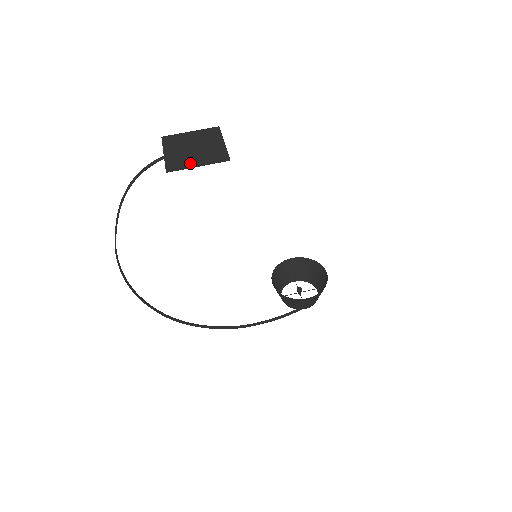
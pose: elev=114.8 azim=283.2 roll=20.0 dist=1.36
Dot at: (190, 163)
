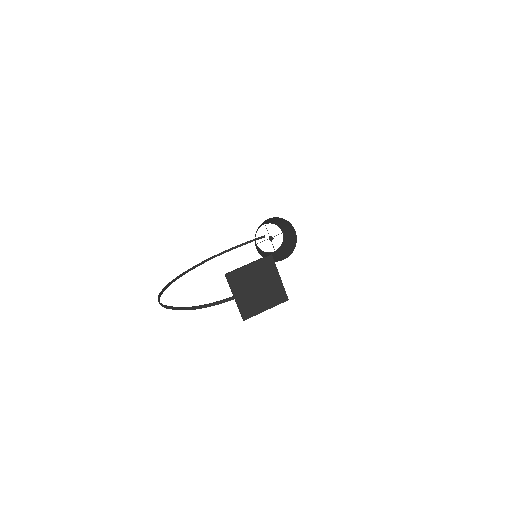
Dot at: (261, 311)
